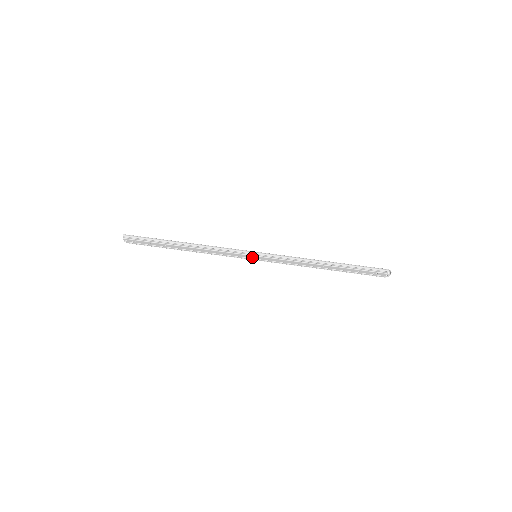
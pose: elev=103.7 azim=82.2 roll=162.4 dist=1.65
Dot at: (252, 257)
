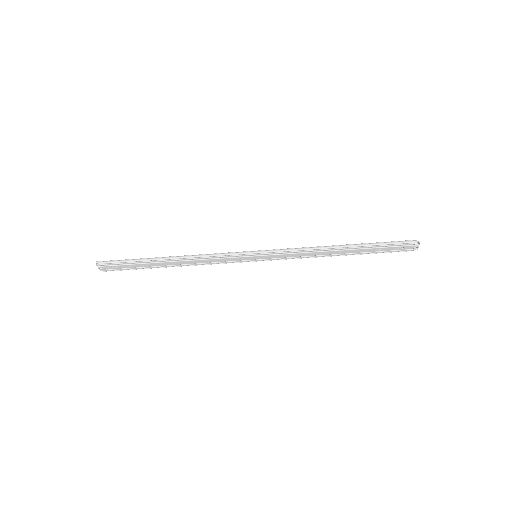
Dot at: (252, 258)
